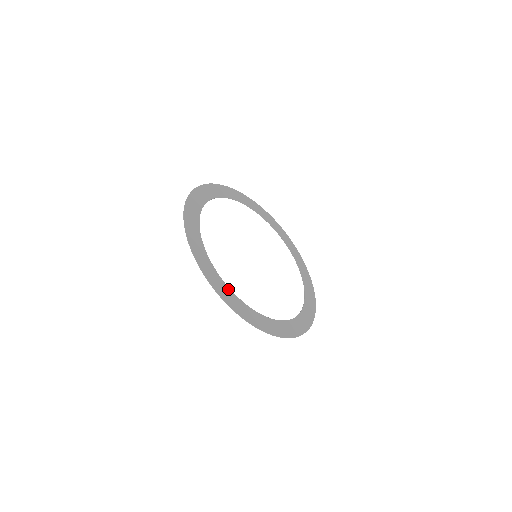
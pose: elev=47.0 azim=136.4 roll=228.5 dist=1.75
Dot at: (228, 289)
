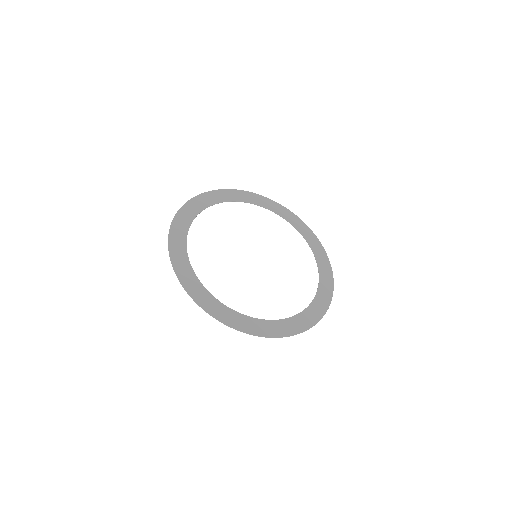
Dot at: (185, 254)
